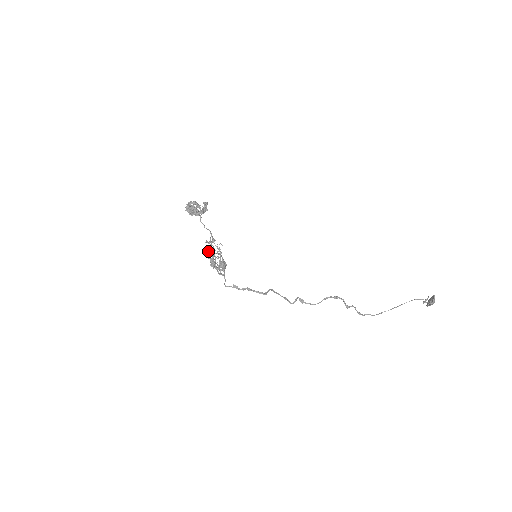
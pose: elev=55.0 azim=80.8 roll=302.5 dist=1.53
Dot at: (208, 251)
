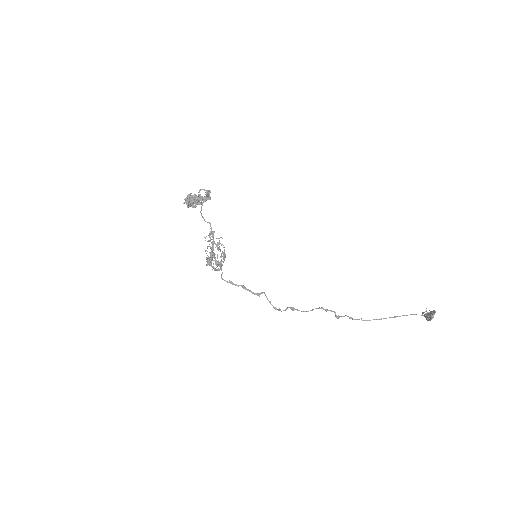
Dot at: occluded
